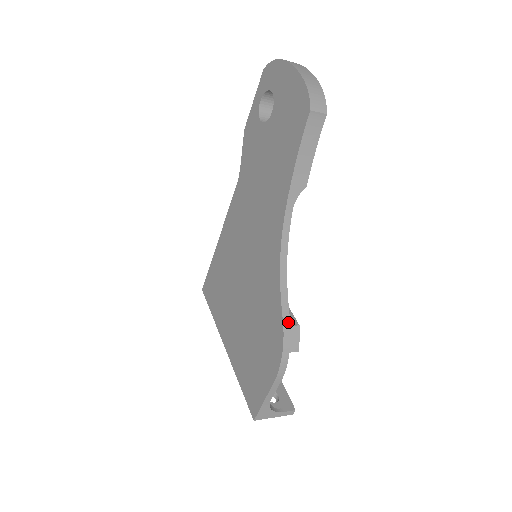
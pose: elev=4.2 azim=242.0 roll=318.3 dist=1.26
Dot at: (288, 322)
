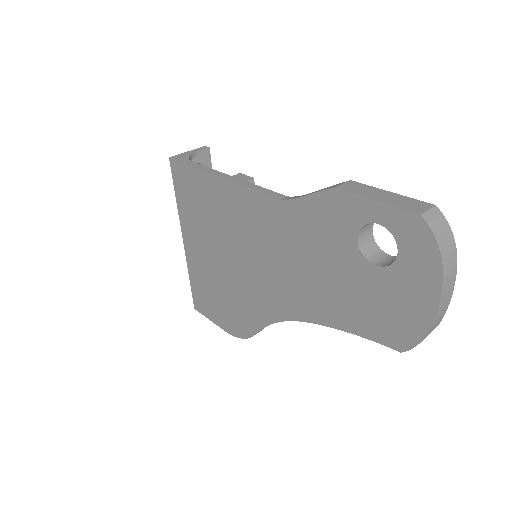
Dot at: occluded
